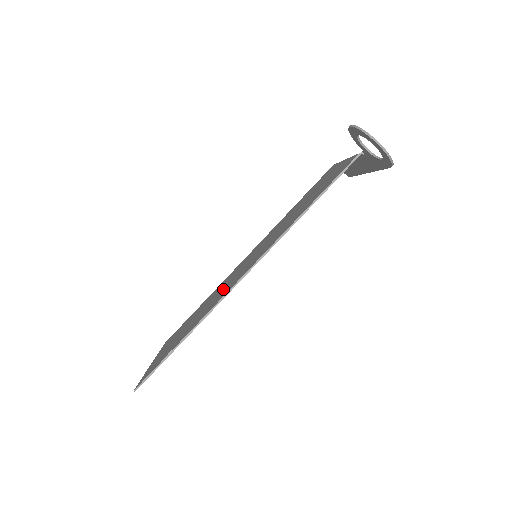
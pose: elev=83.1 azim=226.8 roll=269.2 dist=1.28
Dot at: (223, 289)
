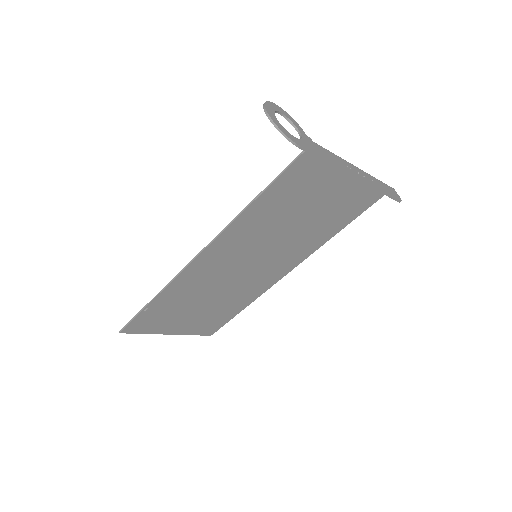
Dot at: (218, 277)
